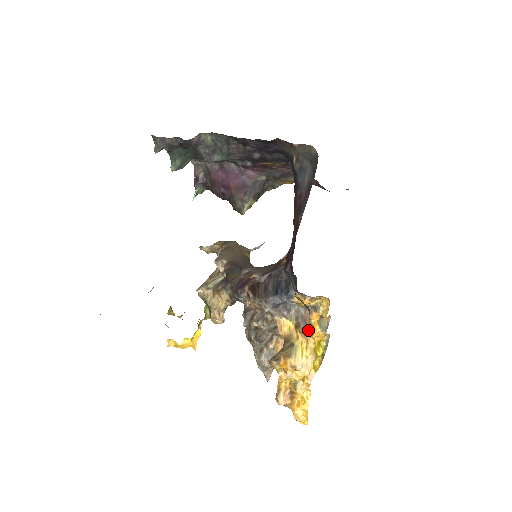
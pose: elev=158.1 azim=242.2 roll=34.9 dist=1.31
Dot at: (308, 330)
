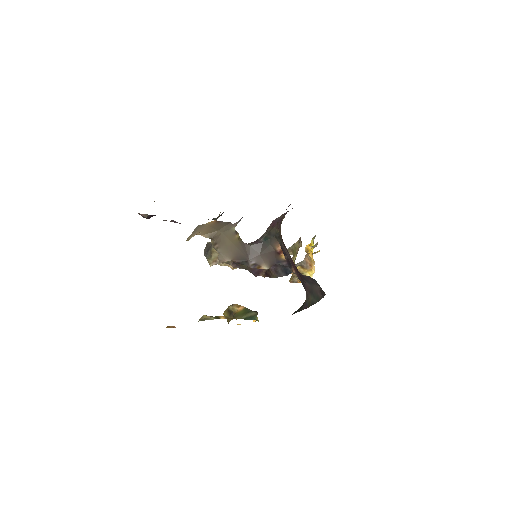
Dot at: (310, 265)
